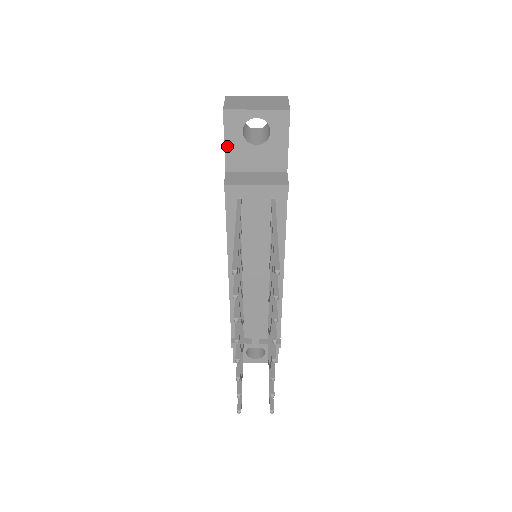
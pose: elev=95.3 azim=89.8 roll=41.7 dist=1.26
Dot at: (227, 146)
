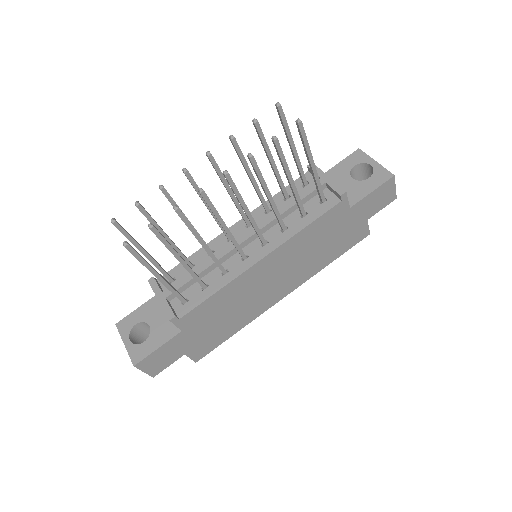
Dot at: (337, 167)
